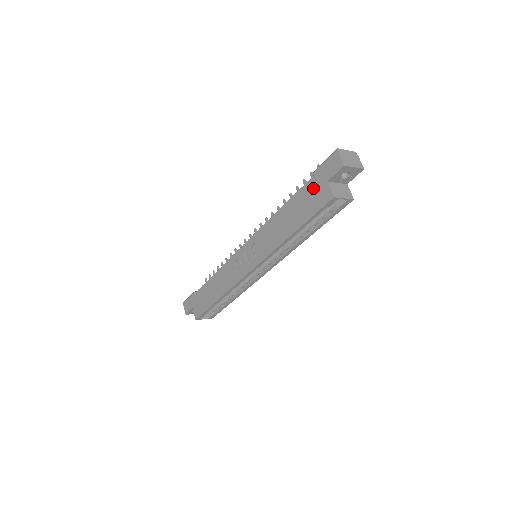
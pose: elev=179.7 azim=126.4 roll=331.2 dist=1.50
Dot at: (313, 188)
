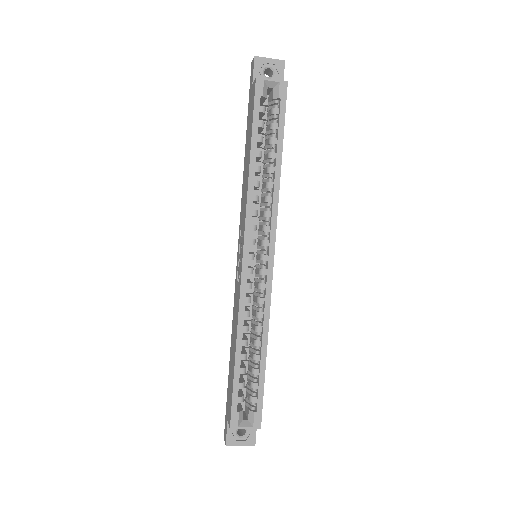
Dot at: (249, 107)
